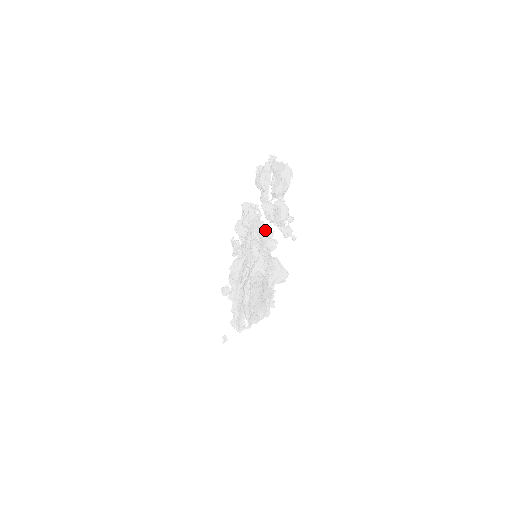
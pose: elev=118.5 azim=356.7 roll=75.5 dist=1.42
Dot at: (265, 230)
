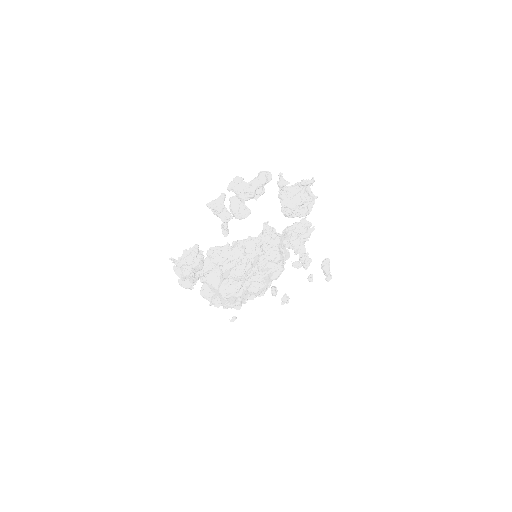
Dot at: (276, 240)
